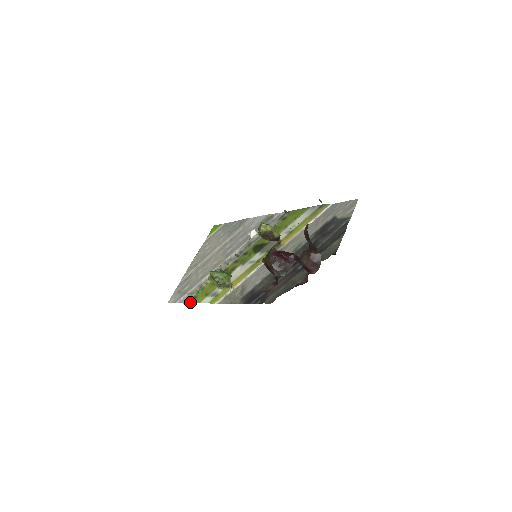
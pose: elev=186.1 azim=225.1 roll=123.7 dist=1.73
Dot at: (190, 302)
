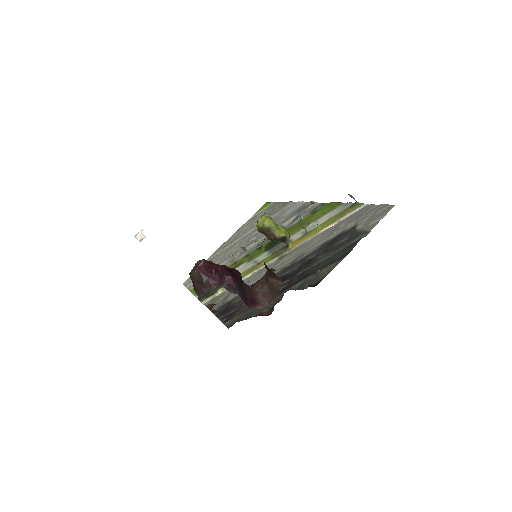
Dot at: (192, 291)
